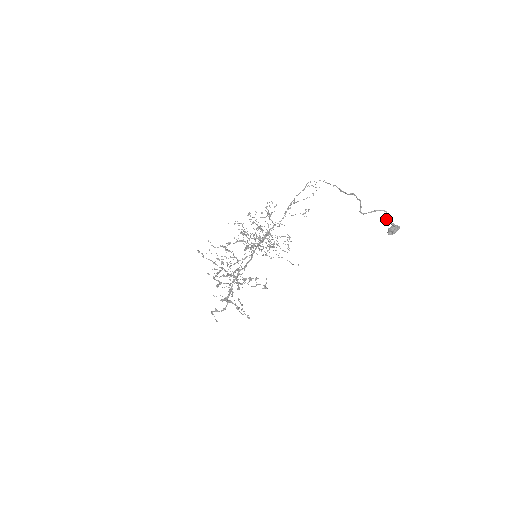
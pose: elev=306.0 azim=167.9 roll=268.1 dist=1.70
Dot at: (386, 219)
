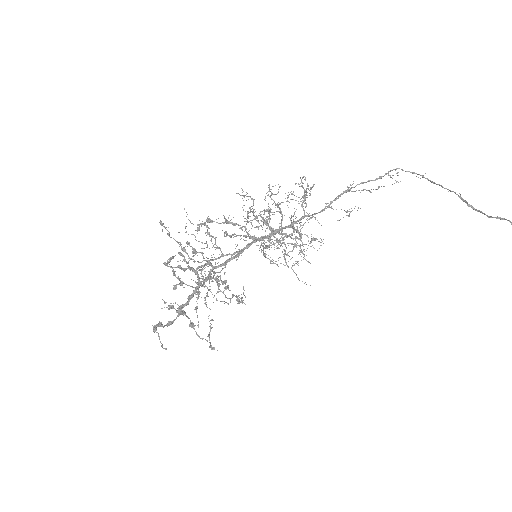
Dot at: out of frame
